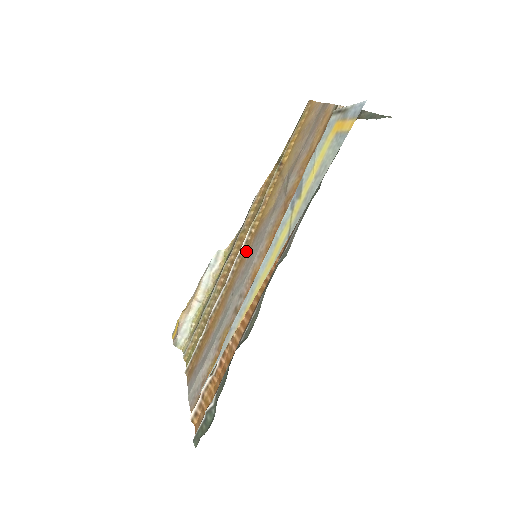
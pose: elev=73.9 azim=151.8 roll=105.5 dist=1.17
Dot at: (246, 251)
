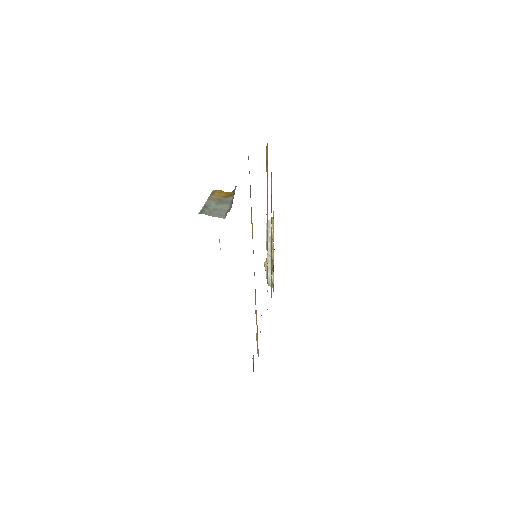
Dot at: occluded
